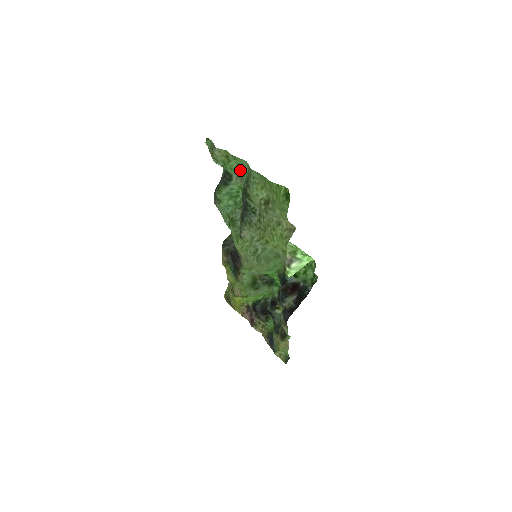
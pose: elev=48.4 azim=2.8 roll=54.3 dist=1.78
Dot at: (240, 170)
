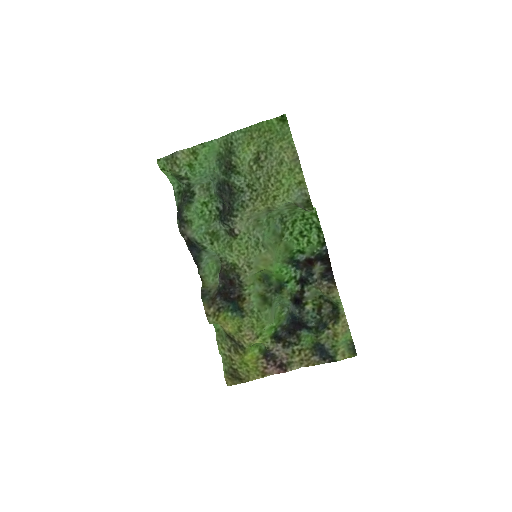
Dot at: (208, 165)
